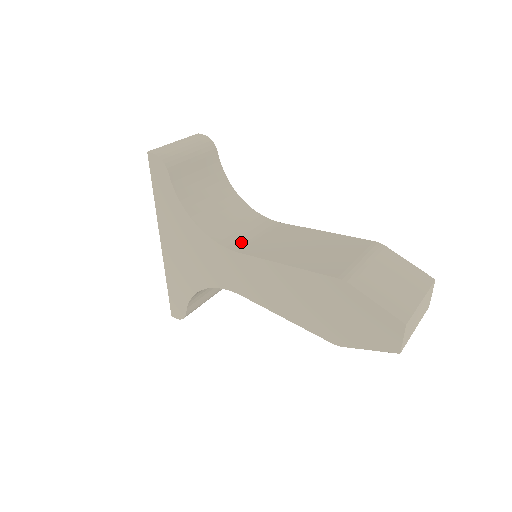
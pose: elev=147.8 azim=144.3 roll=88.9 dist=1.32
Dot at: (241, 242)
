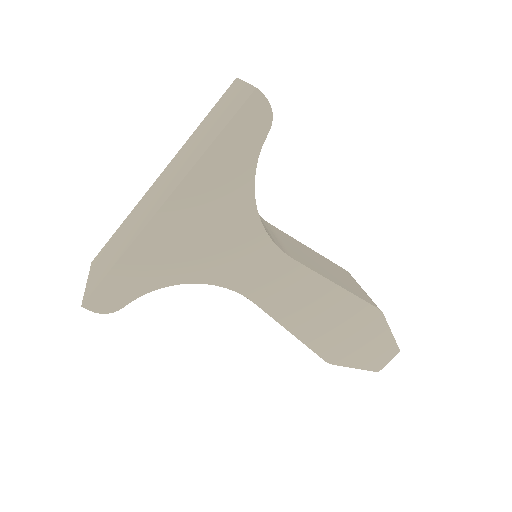
Dot at: (278, 243)
